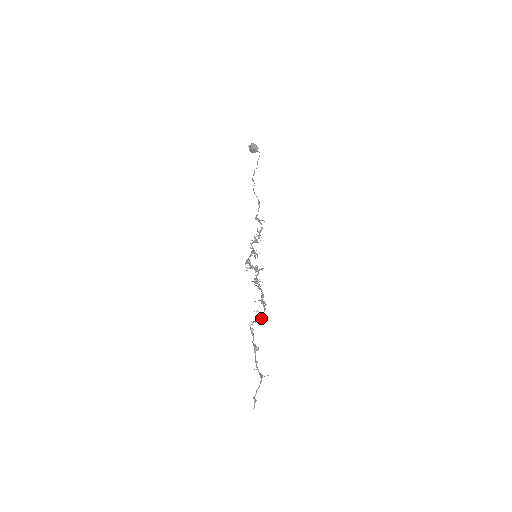
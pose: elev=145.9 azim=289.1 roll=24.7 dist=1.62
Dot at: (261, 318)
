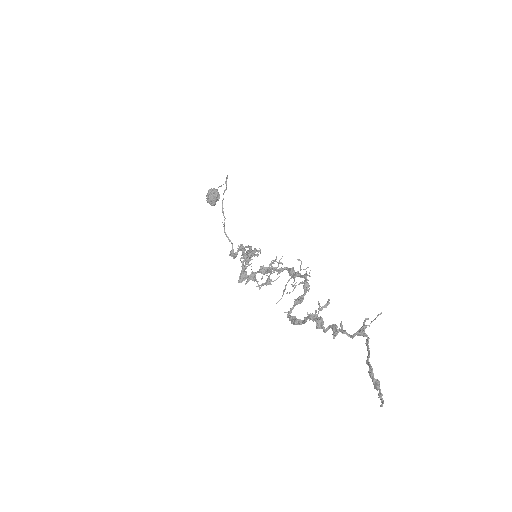
Dot at: (305, 282)
